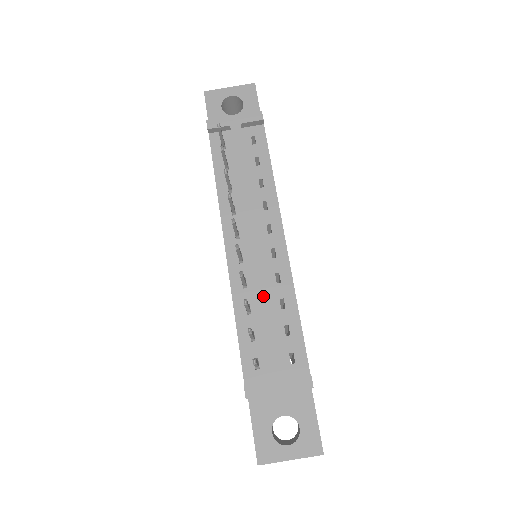
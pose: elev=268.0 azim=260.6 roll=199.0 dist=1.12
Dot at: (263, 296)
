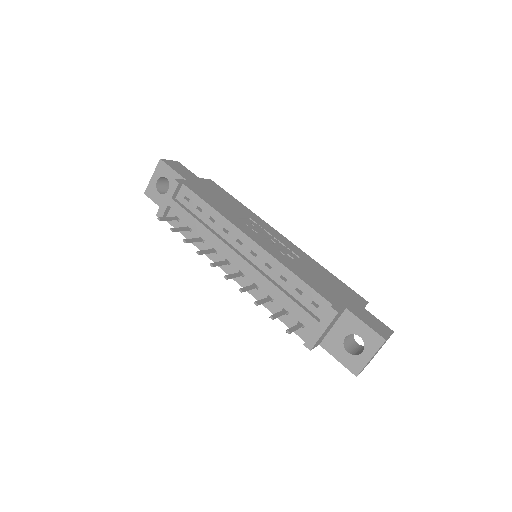
Dot at: (268, 286)
